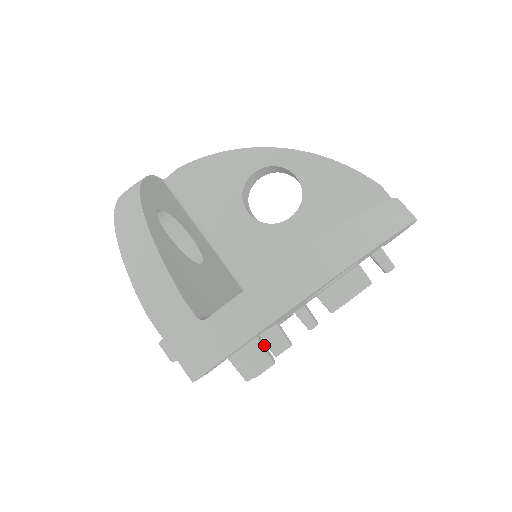
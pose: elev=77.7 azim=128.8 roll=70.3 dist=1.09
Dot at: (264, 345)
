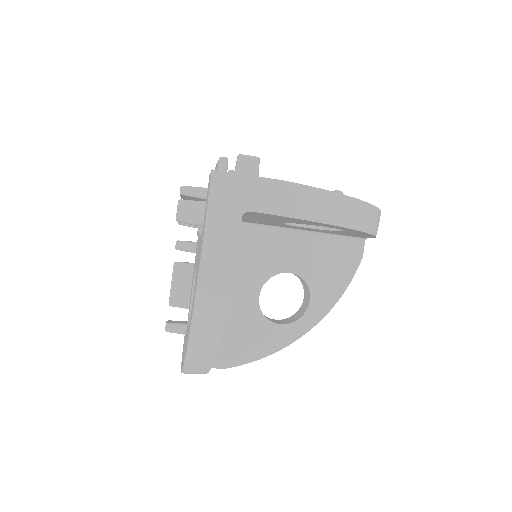
Dot at: occluded
